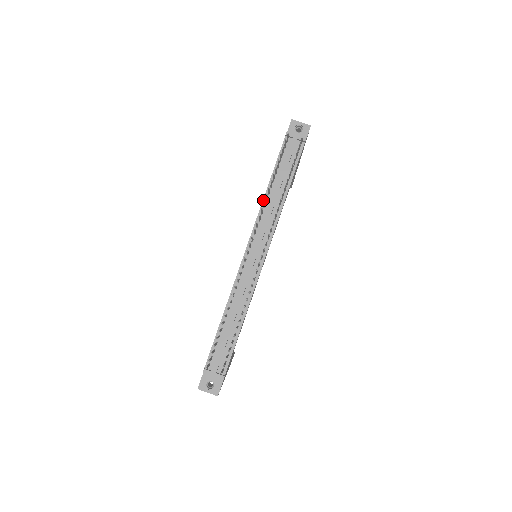
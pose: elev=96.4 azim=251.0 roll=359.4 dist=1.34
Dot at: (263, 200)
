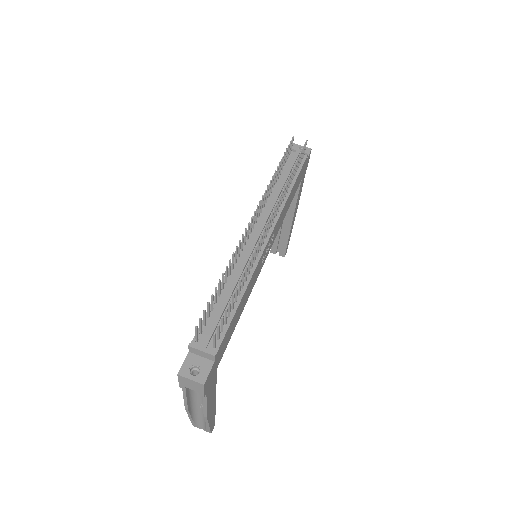
Dot at: occluded
